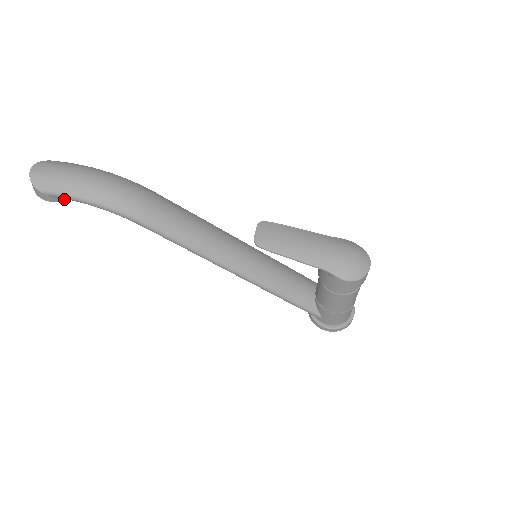
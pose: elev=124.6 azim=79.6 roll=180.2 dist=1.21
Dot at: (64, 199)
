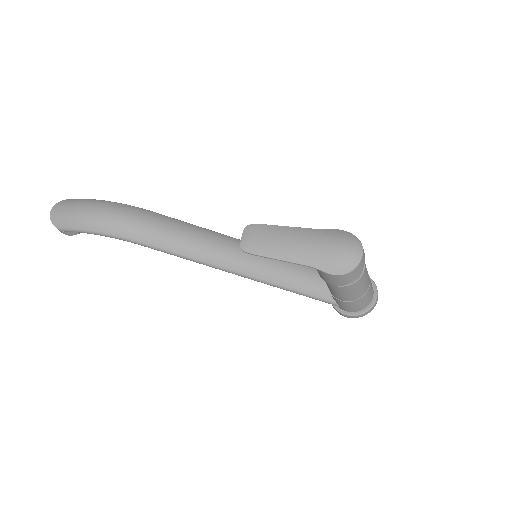
Dot at: occluded
